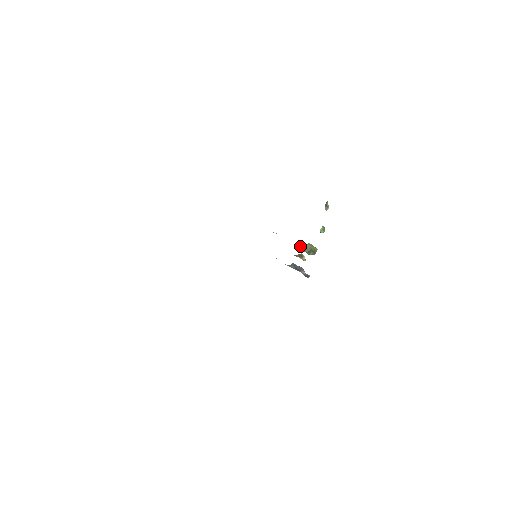
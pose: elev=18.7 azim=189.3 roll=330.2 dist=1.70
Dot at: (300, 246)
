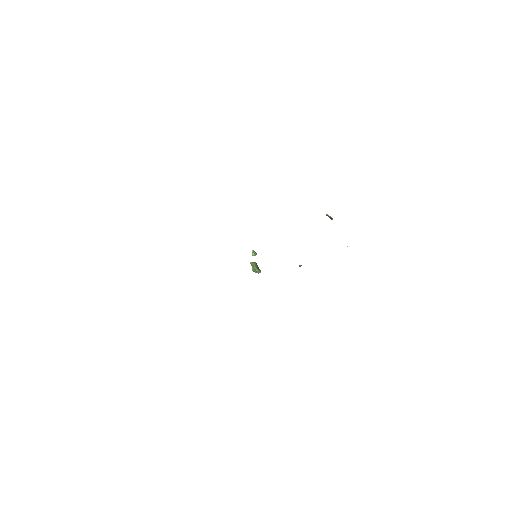
Dot at: (250, 262)
